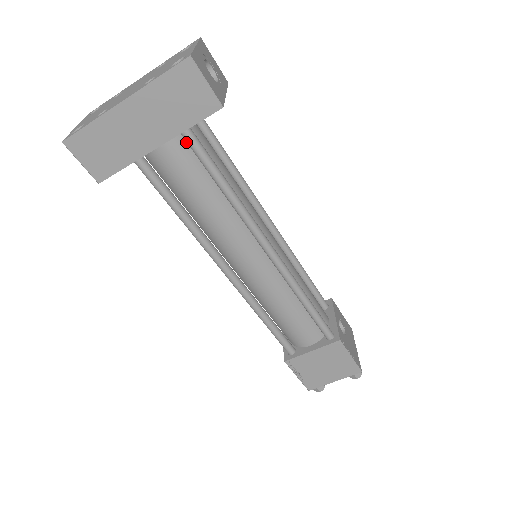
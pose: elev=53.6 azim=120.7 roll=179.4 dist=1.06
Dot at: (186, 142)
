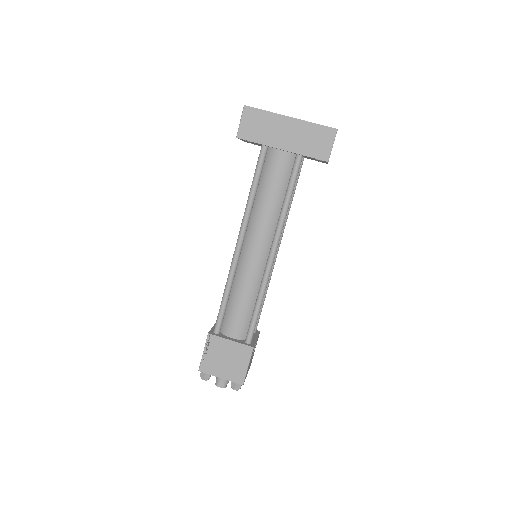
Dot at: (293, 162)
